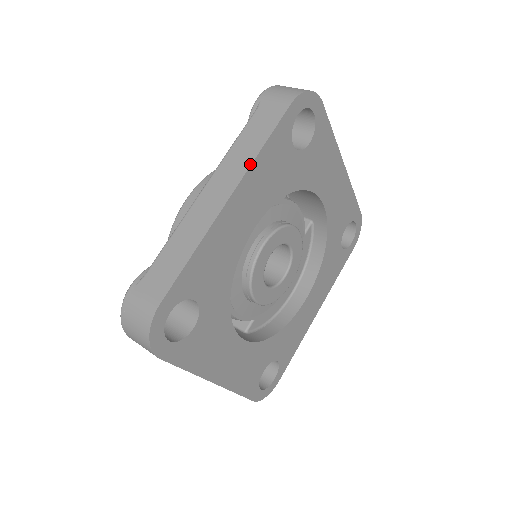
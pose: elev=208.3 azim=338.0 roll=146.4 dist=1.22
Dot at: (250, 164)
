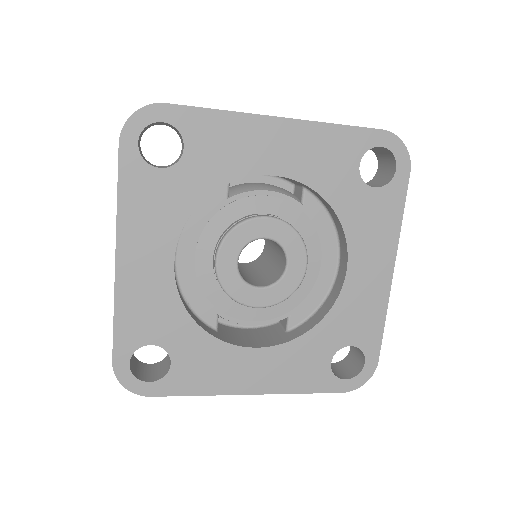
Dot at: (116, 221)
